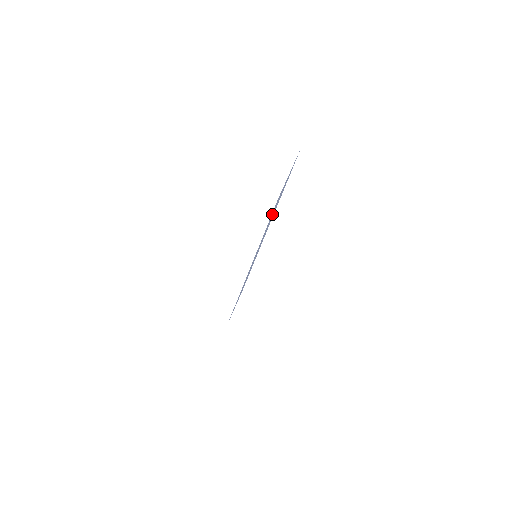
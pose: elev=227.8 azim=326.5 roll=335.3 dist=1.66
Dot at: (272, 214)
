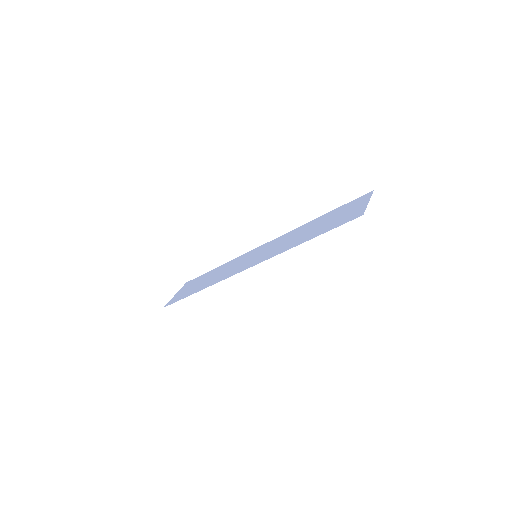
Dot at: (324, 226)
